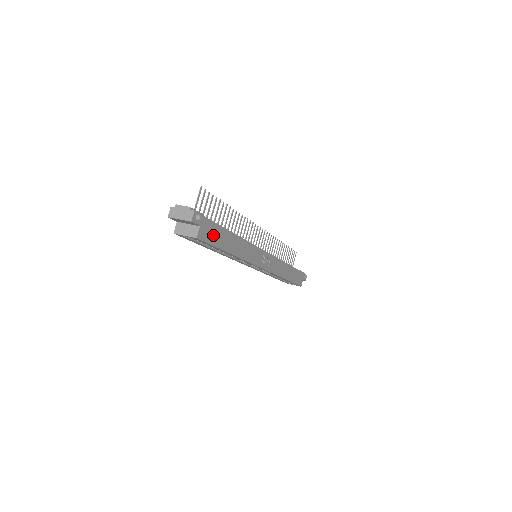
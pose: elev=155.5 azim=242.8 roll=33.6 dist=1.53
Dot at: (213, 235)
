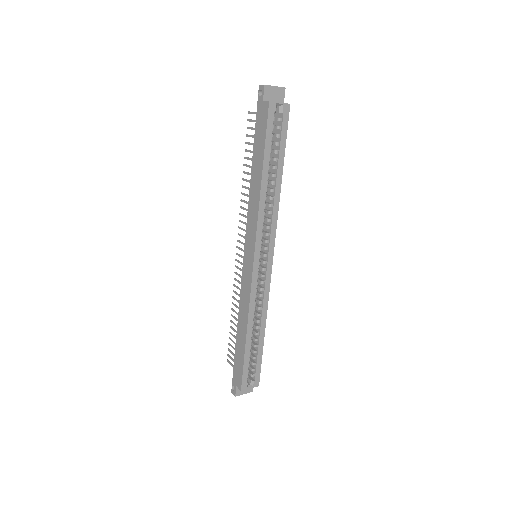
Dot at: occluded
